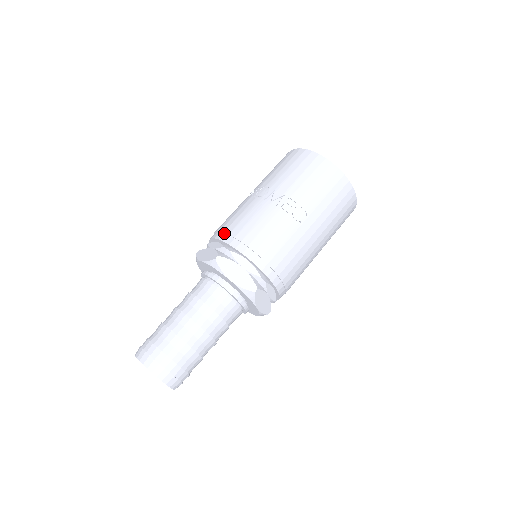
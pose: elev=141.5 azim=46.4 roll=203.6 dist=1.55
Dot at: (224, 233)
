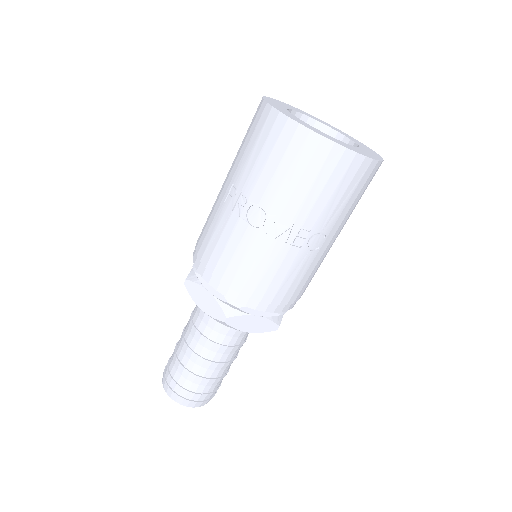
Dot at: (221, 282)
